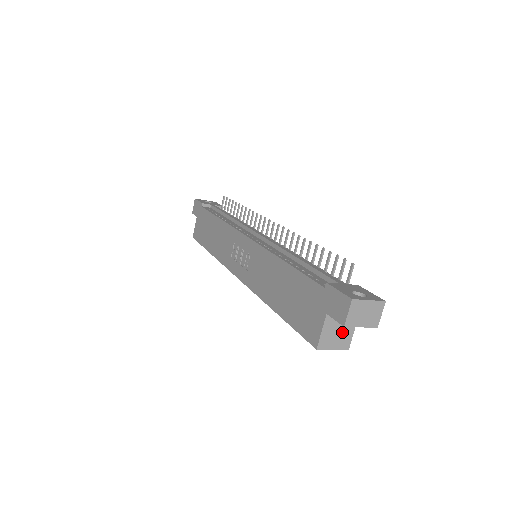
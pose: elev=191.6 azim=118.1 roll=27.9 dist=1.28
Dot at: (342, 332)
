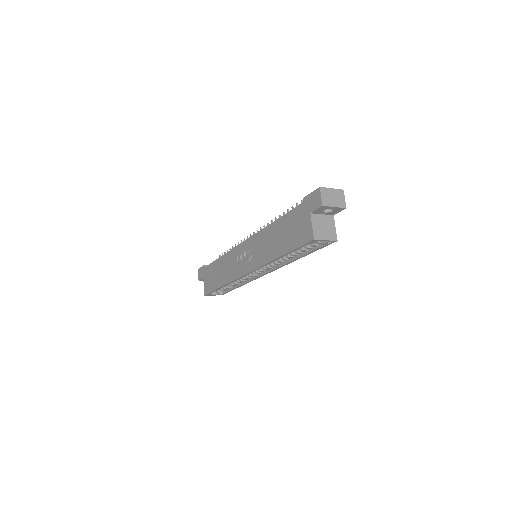
Dot at: (327, 227)
